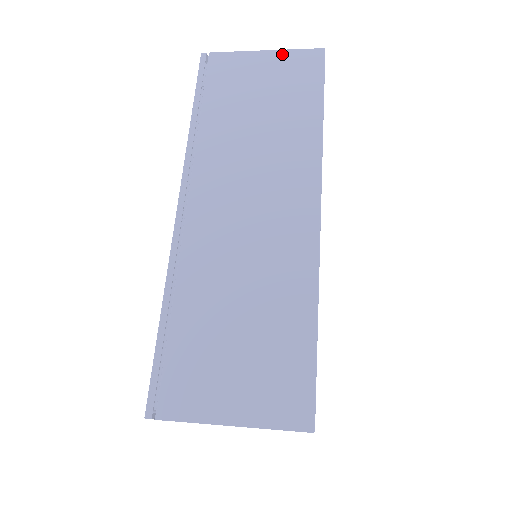
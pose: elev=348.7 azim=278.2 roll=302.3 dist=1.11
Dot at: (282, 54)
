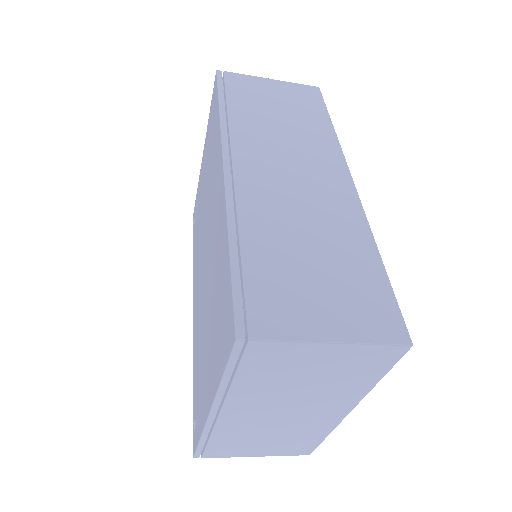
Dot at: (287, 84)
